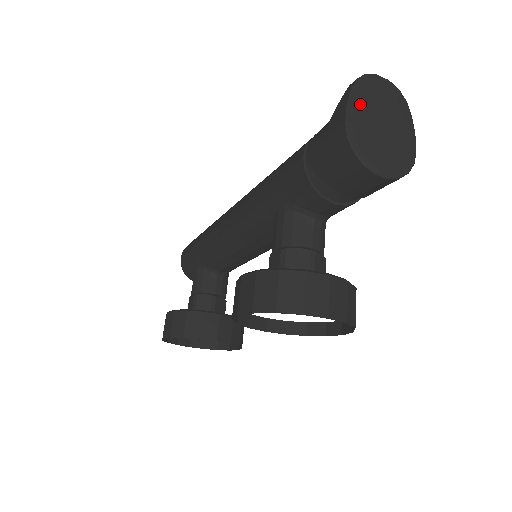
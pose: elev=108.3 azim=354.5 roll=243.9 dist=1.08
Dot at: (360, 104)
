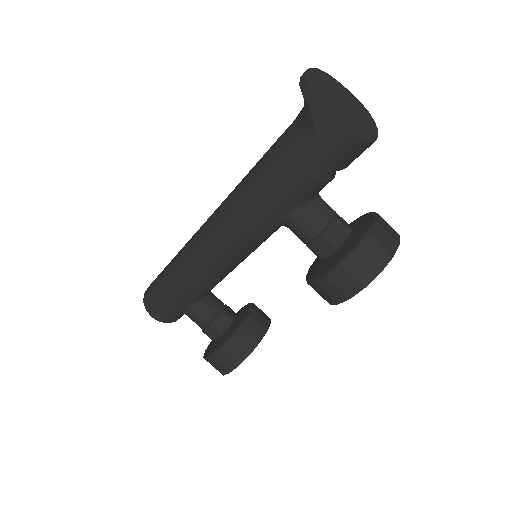
Dot at: (330, 104)
